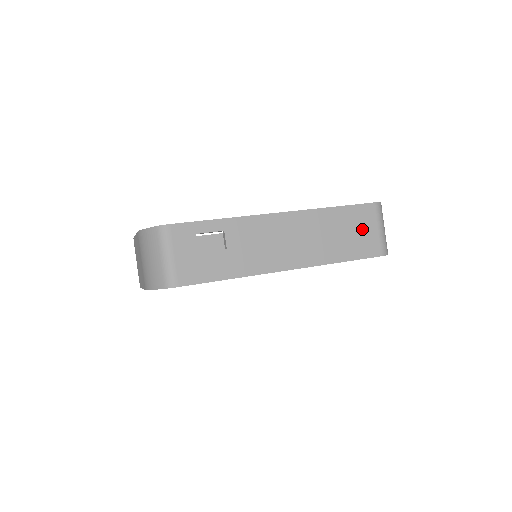
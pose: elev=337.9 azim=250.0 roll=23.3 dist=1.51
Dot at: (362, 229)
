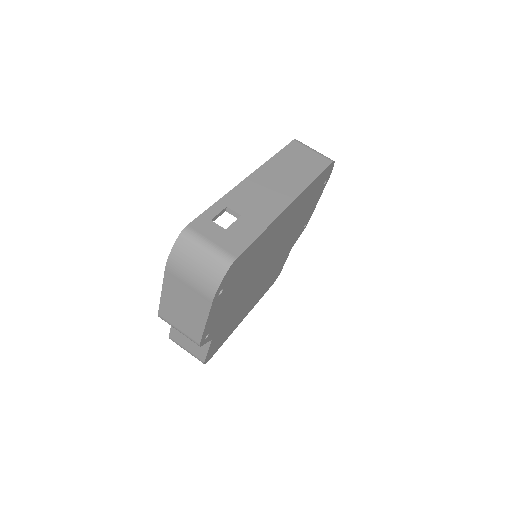
Dot at: (304, 156)
